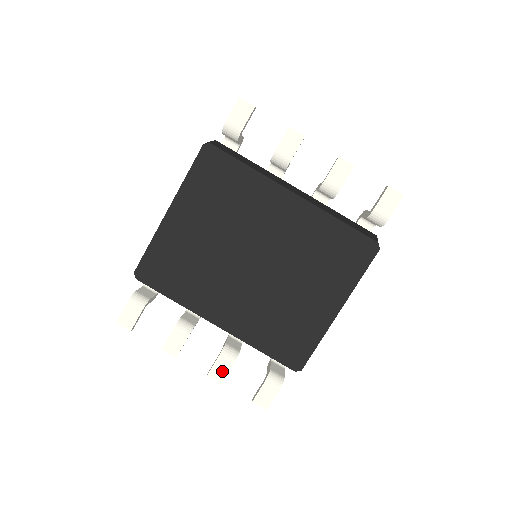
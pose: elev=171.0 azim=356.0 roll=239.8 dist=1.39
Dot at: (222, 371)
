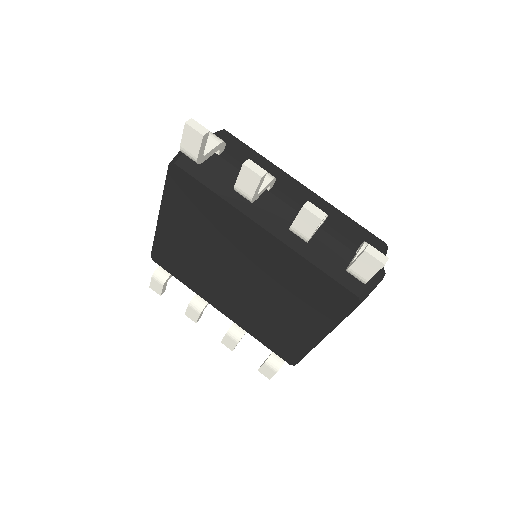
Dot at: (231, 344)
